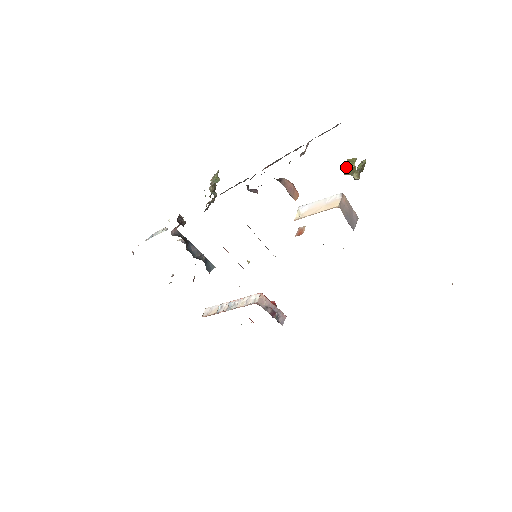
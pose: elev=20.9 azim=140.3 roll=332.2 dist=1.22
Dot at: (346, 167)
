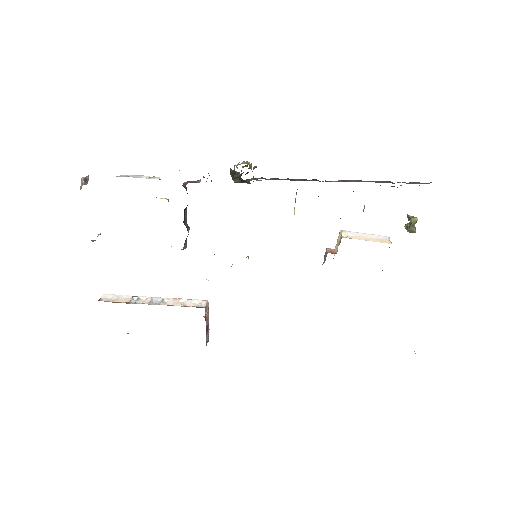
Dot at: (414, 217)
